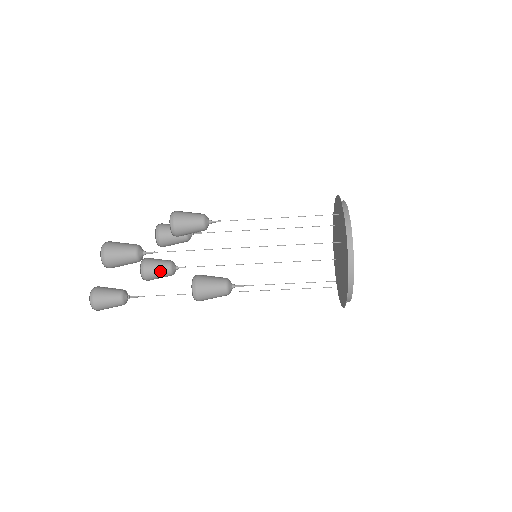
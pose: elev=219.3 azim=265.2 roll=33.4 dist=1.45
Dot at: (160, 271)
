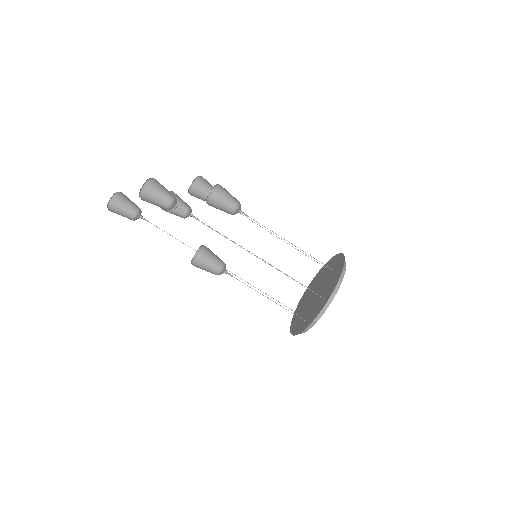
Dot at: (177, 211)
